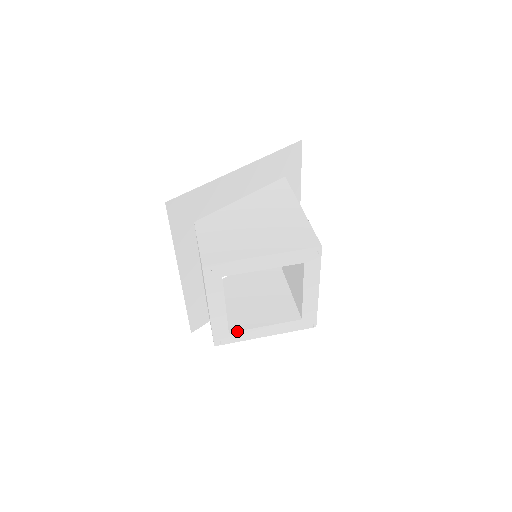
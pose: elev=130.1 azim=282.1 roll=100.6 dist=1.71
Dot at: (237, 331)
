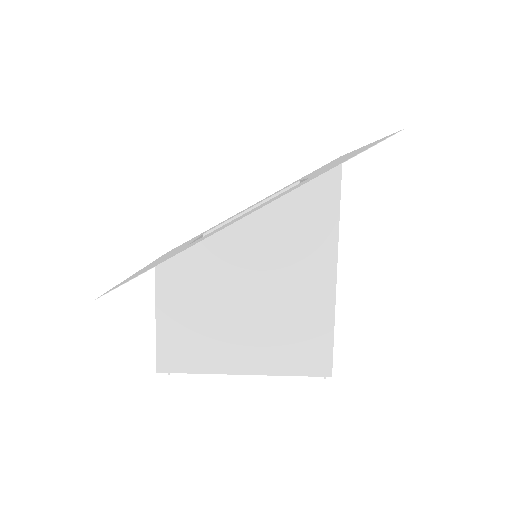
Dot at: occluded
